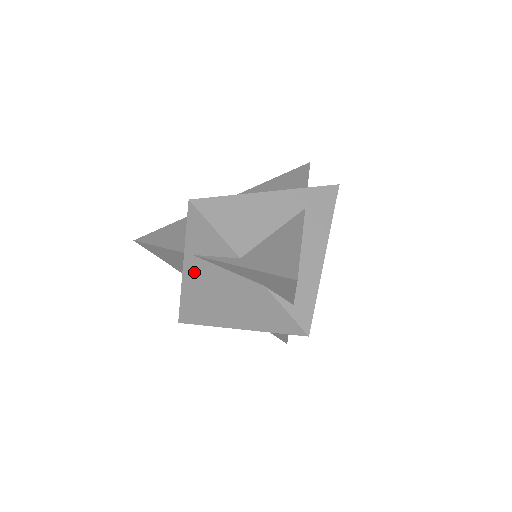
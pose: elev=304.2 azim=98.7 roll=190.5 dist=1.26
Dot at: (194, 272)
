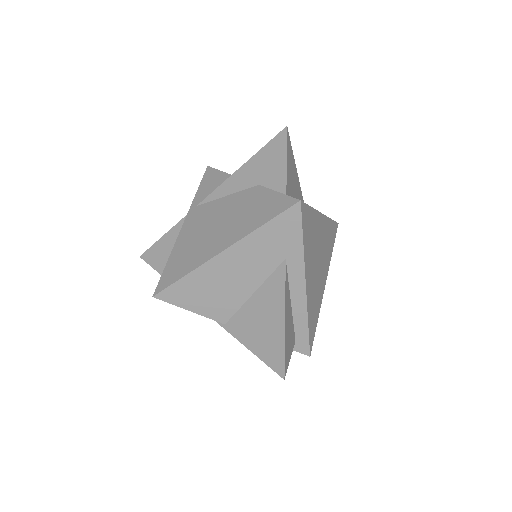
Dot at: (193, 221)
